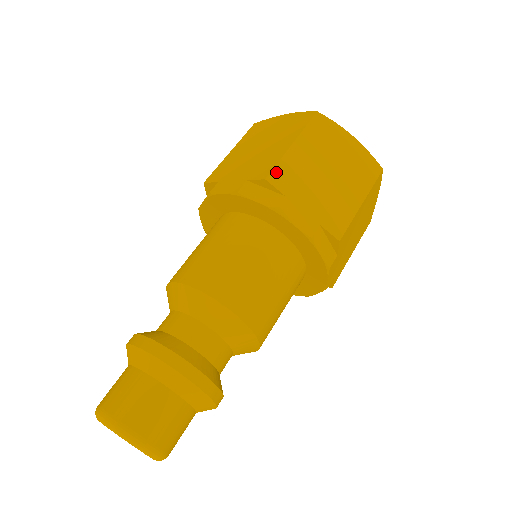
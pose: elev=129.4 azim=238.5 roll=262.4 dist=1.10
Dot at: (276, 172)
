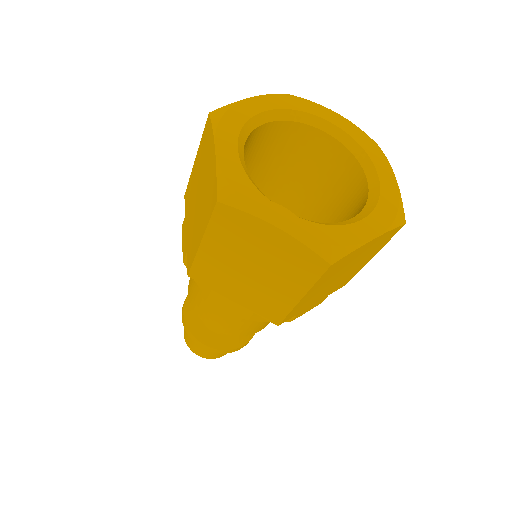
Dot at: (195, 270)
